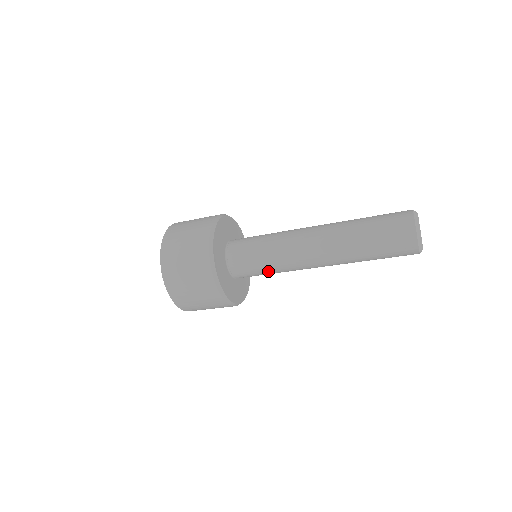
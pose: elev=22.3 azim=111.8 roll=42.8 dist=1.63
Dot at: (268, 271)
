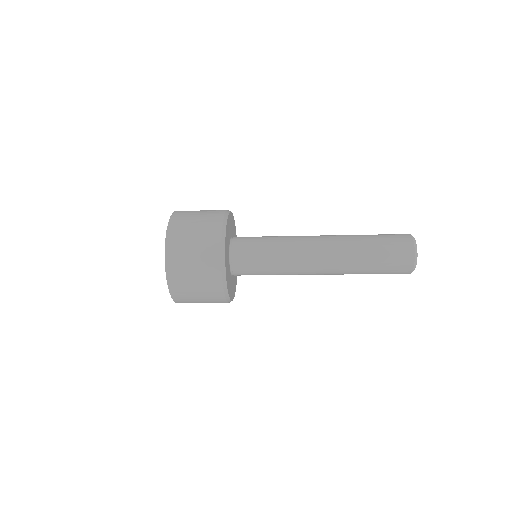
Dot at: (269, 266)
